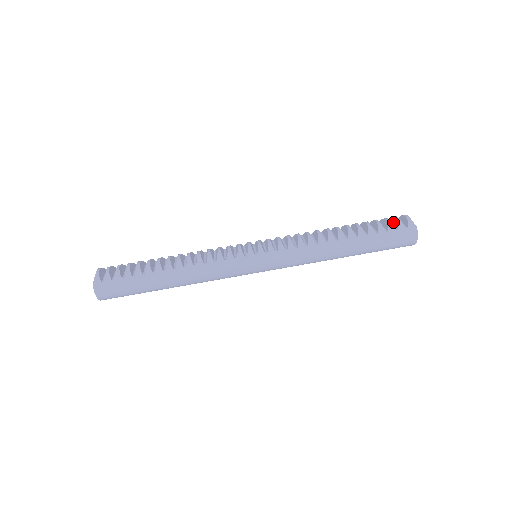
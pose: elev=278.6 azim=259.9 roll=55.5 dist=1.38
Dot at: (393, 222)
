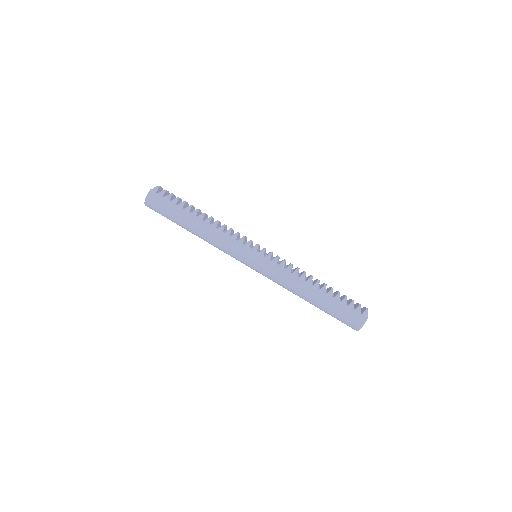
Dot at: (356, 305)
